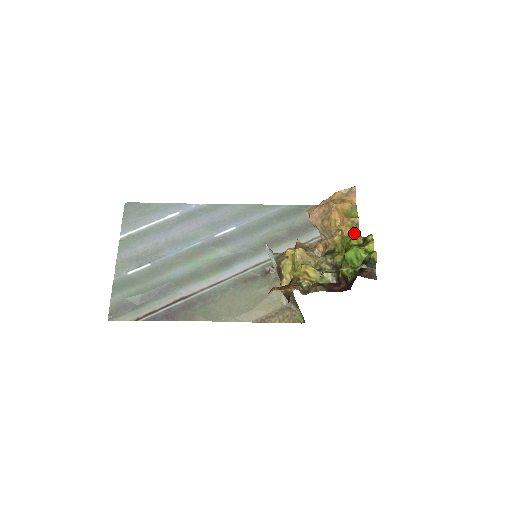
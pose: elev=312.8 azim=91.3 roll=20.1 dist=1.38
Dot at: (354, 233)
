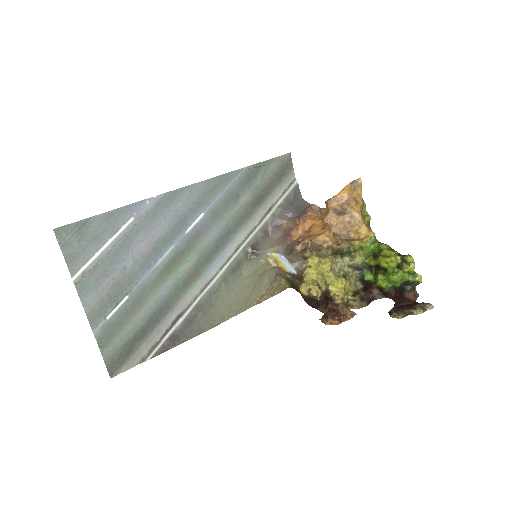
Dot at: (374, 237)
